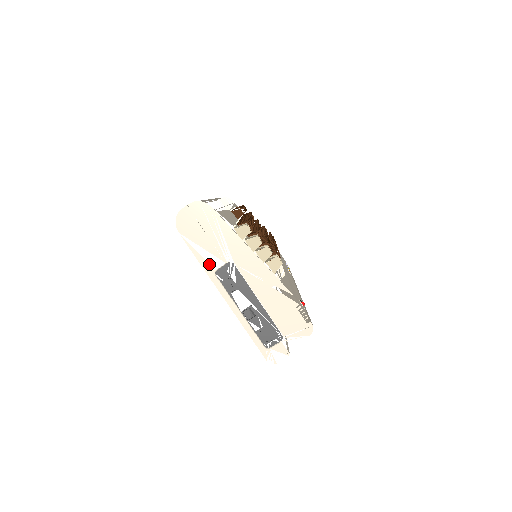
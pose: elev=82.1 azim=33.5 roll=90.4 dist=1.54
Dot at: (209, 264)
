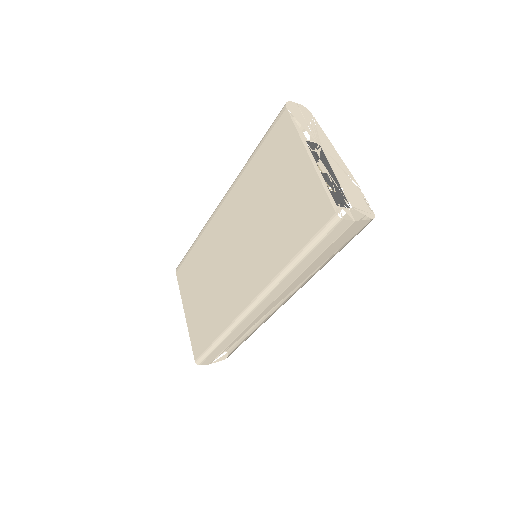
Dot at: (303, 134)
